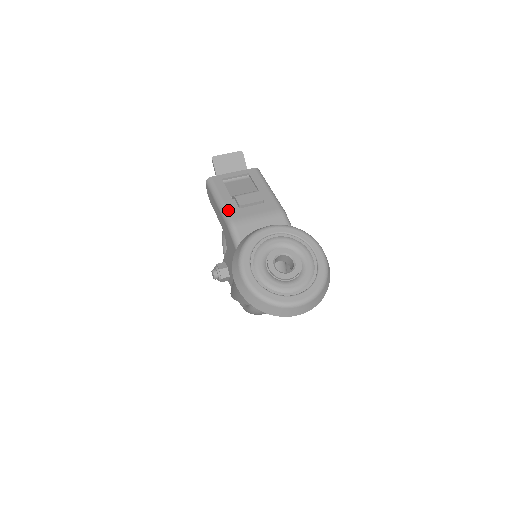
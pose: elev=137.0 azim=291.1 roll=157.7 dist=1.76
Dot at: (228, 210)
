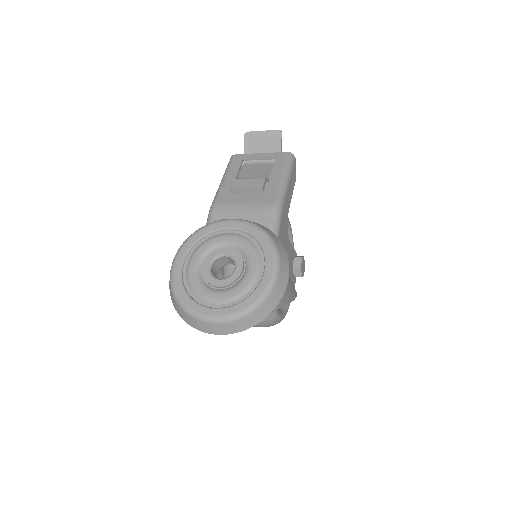
Dot at: (220, 193)
